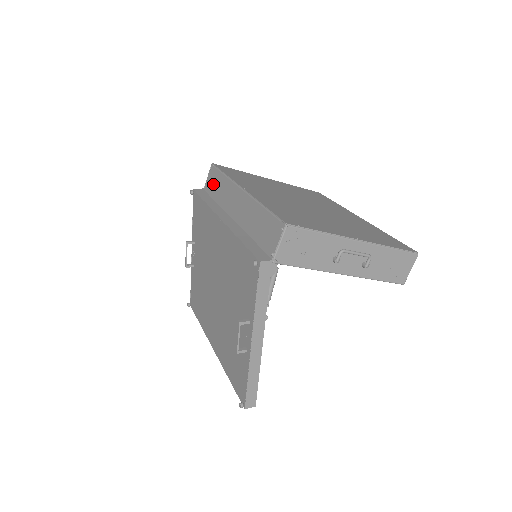
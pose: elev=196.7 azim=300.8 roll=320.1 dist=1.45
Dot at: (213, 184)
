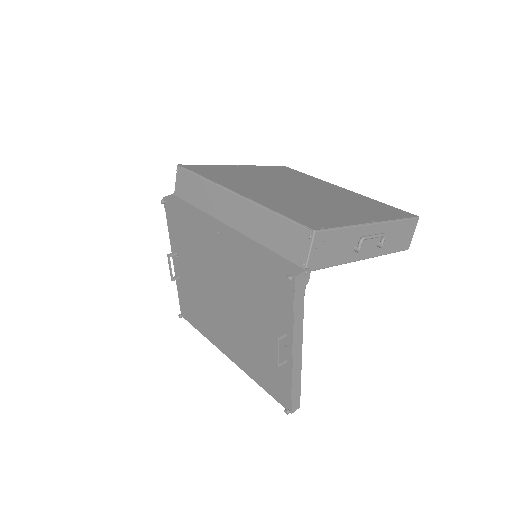
Dot at: (188, 189)
